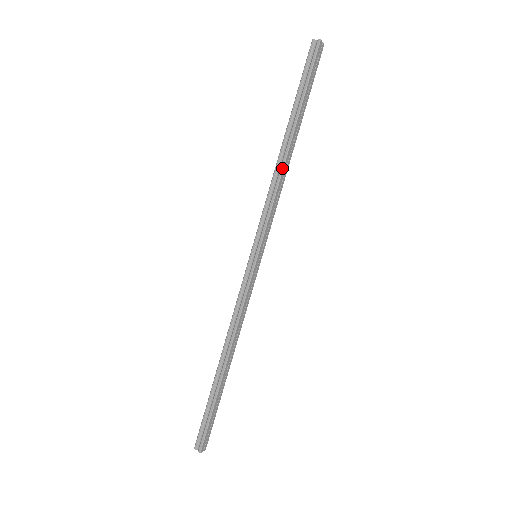
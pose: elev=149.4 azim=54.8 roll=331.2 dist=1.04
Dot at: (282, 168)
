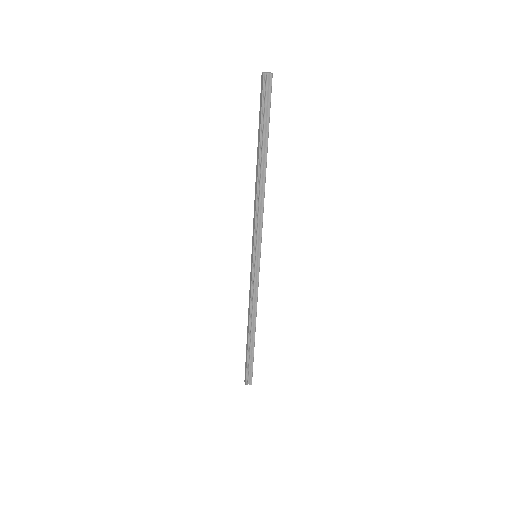
Dot at: (264, 189)
